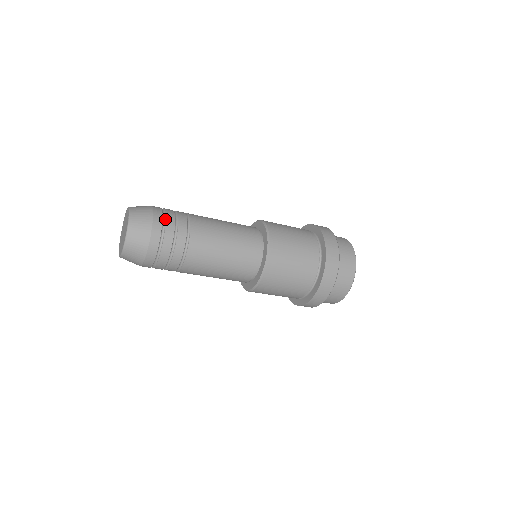
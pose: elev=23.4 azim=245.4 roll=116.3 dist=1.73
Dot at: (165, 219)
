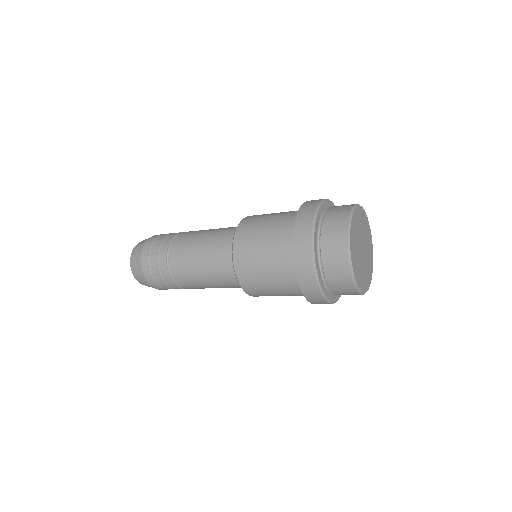
Dot at: (159, 237)
